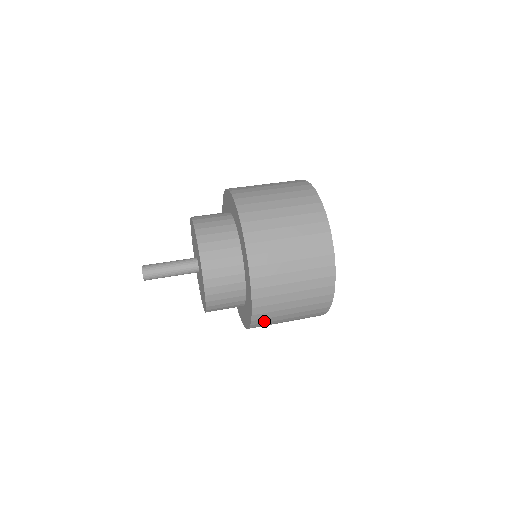
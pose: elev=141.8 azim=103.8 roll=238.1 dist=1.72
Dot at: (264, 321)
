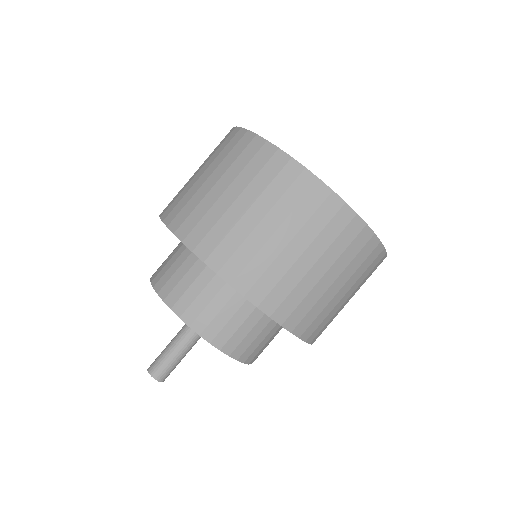
Dot at: occluded
